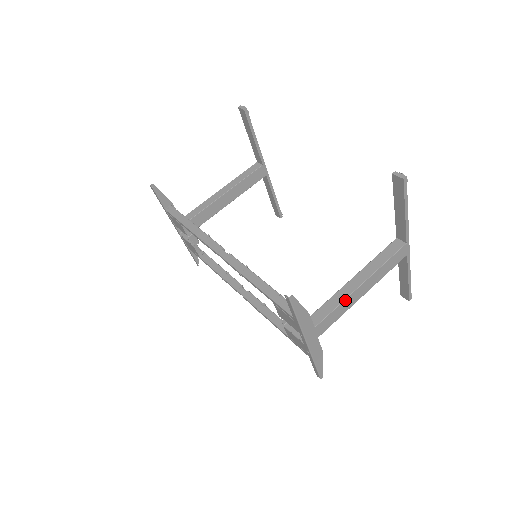
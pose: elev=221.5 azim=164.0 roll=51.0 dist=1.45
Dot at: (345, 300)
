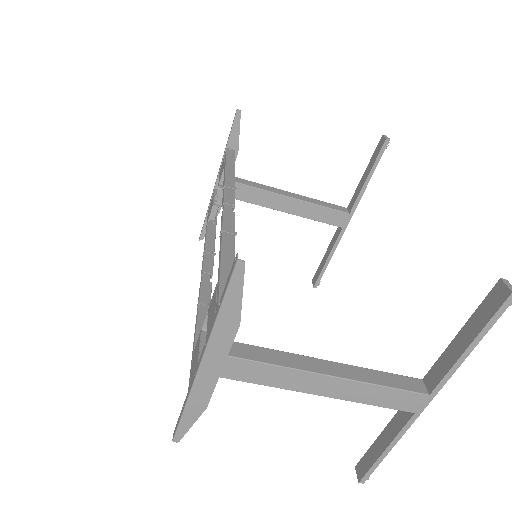
Dot at: (296, 370)
